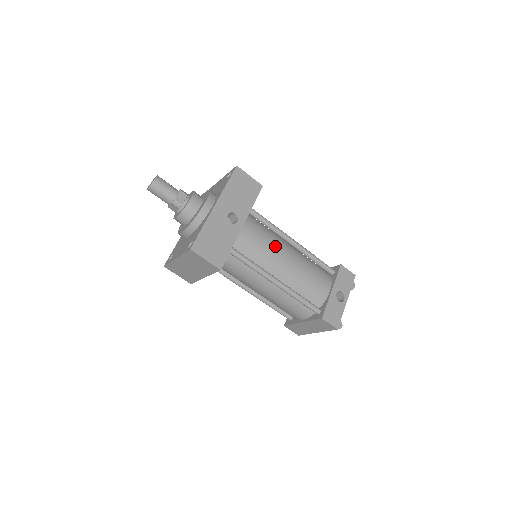
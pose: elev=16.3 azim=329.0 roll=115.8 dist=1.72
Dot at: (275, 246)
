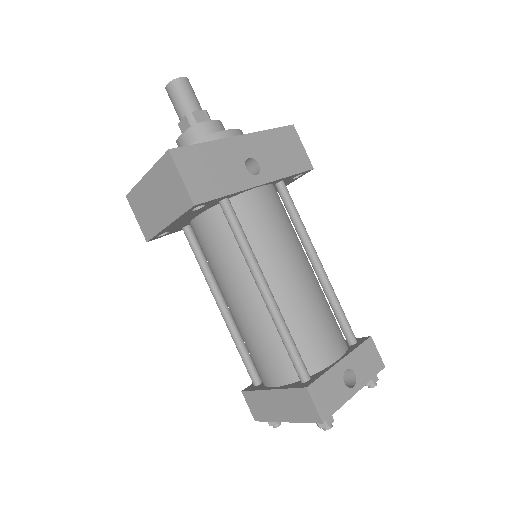
Dot at: (290, 244)
